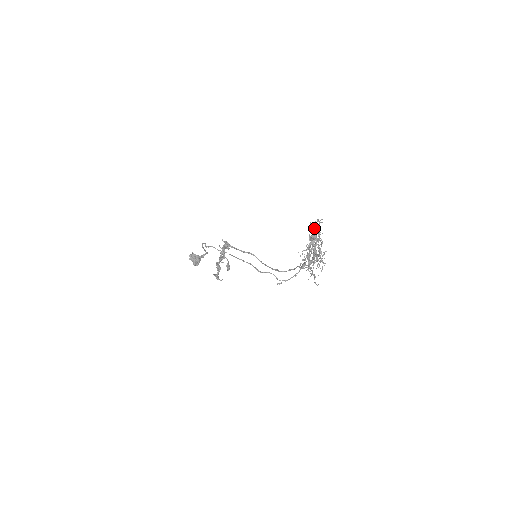
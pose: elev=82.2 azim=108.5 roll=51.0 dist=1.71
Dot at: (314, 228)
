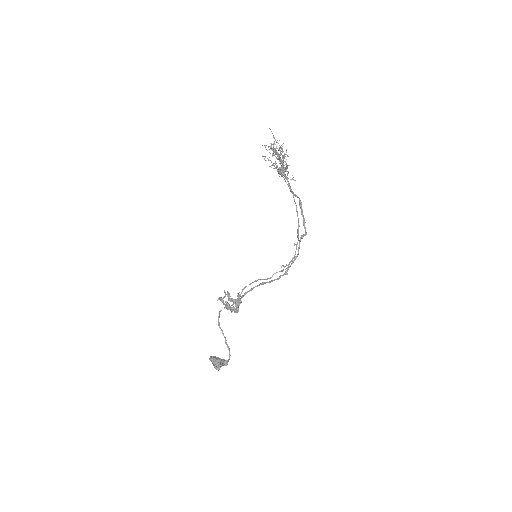
Dot at: occluded
